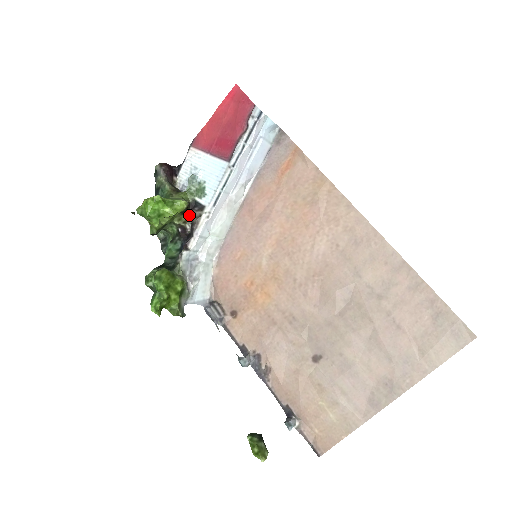
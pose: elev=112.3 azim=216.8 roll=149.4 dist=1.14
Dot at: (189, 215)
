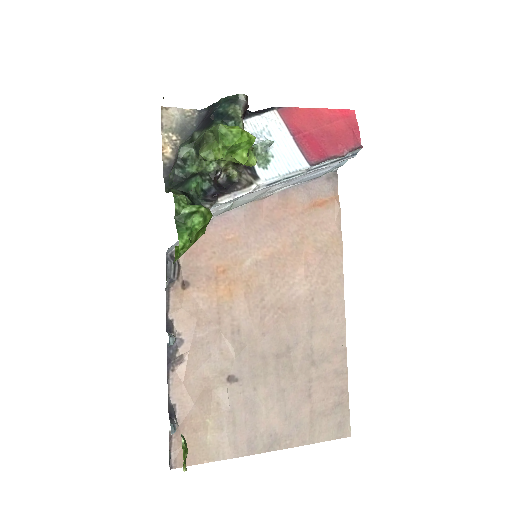
Dot at: (233, 167)
